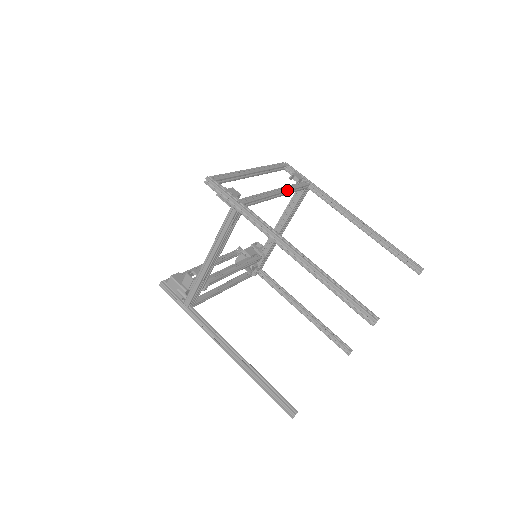
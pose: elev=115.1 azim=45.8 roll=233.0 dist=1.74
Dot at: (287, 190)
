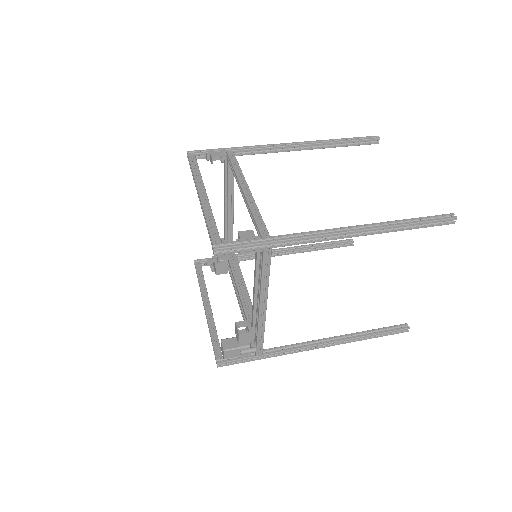
Dot at: occluded
